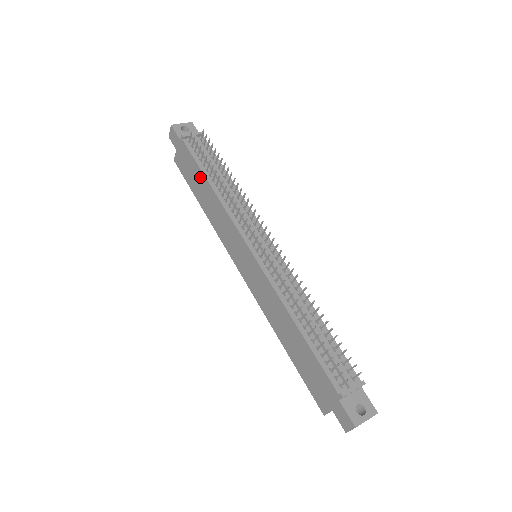
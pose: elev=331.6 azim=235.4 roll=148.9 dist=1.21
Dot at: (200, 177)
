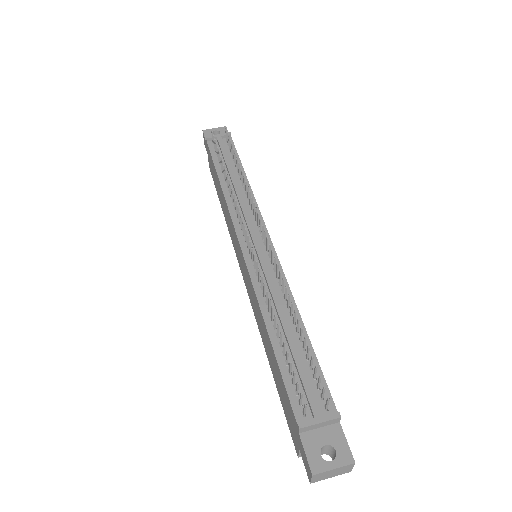
Dot at: (216, 176)
